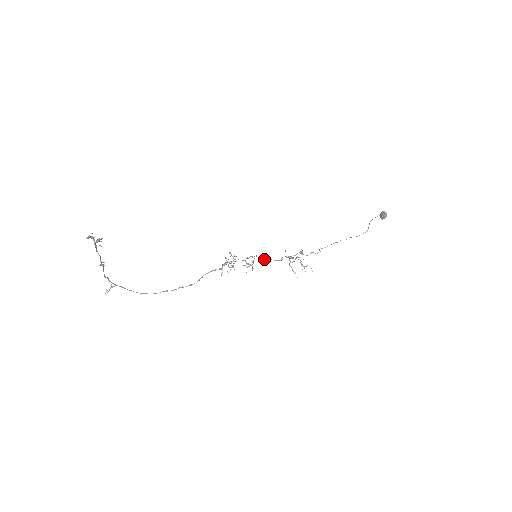
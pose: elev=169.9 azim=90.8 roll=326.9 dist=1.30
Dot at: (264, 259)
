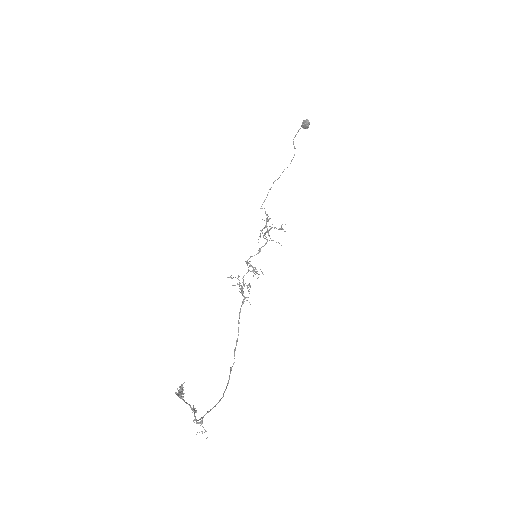
Dot at: (256, 254)
